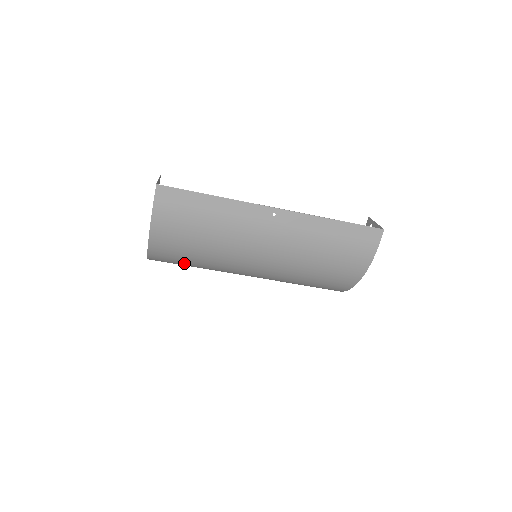
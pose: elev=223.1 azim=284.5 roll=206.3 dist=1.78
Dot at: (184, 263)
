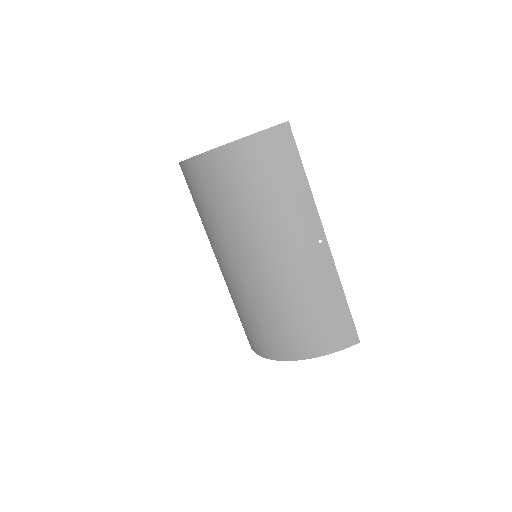
Dot at: (209, 195)
